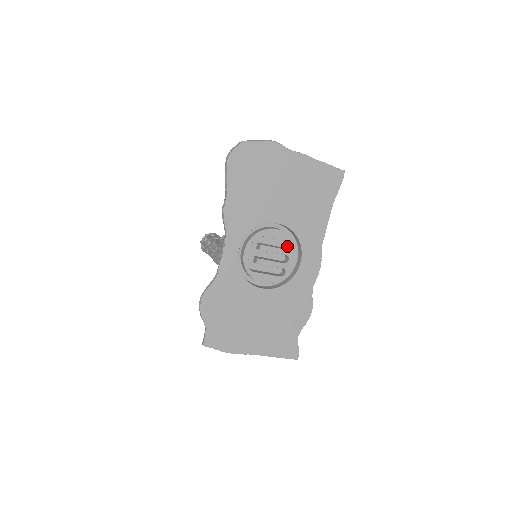
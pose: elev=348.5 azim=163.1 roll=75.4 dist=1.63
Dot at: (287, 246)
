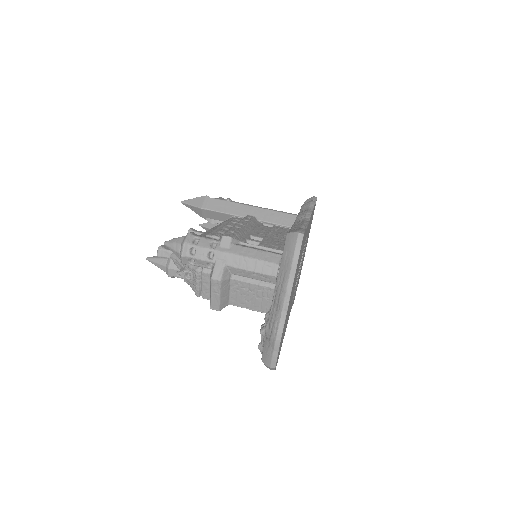
Dot at: occluded
